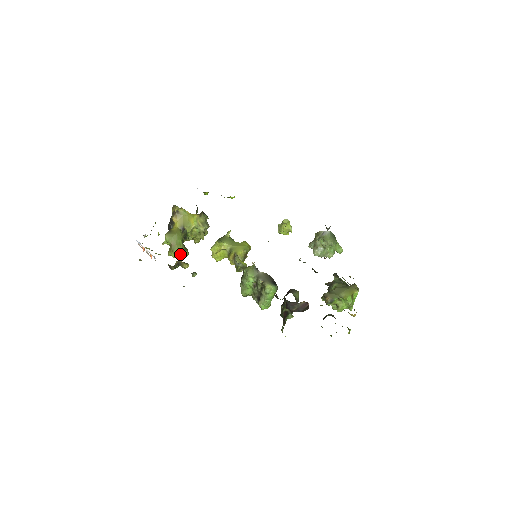
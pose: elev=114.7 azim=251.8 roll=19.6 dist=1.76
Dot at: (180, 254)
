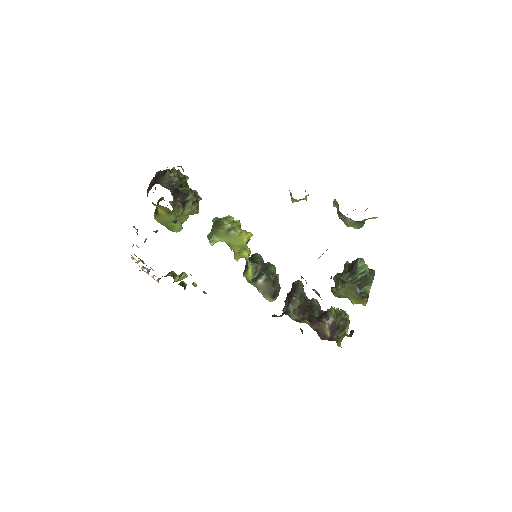
Dot at: occluded
